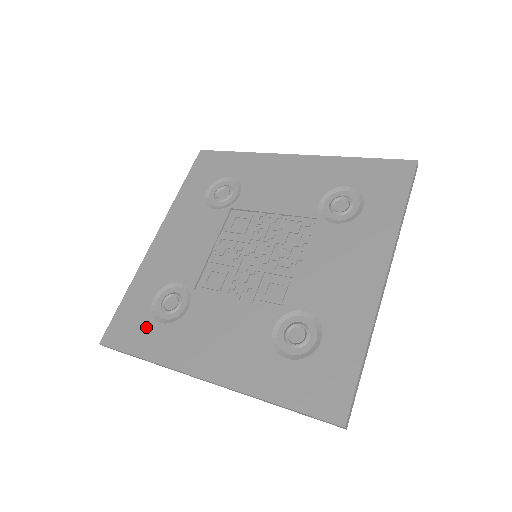
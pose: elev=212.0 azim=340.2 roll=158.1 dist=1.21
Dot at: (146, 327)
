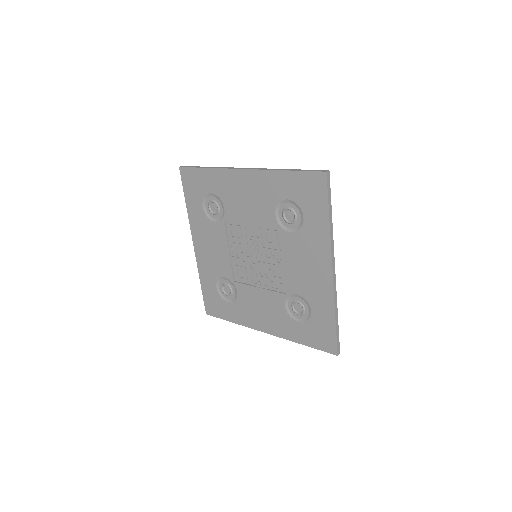
Dot at: (197, 197)
